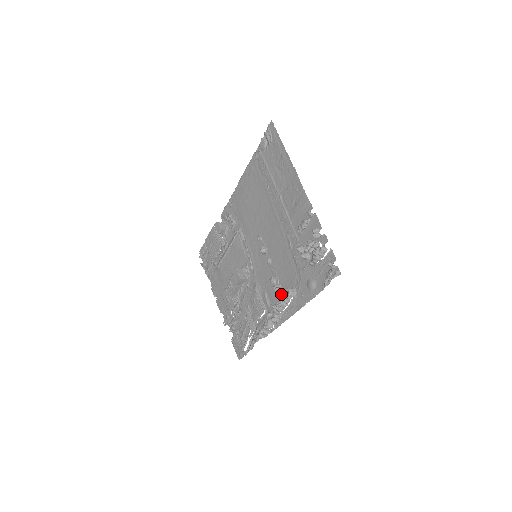
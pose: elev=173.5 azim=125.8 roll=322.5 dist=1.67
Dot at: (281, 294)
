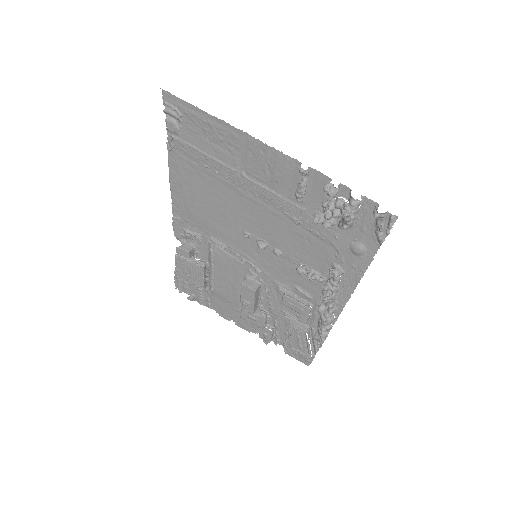
Dot at: (322, 279)
